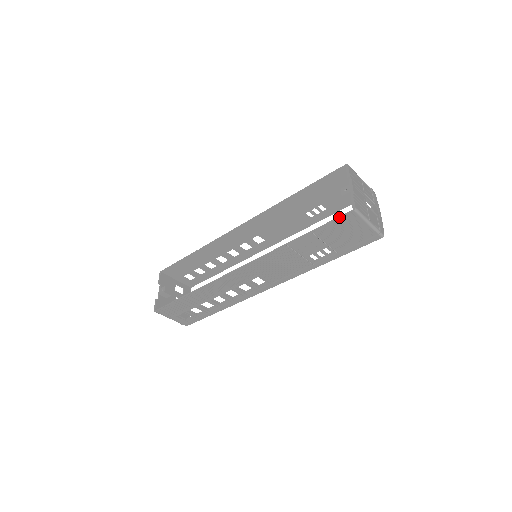
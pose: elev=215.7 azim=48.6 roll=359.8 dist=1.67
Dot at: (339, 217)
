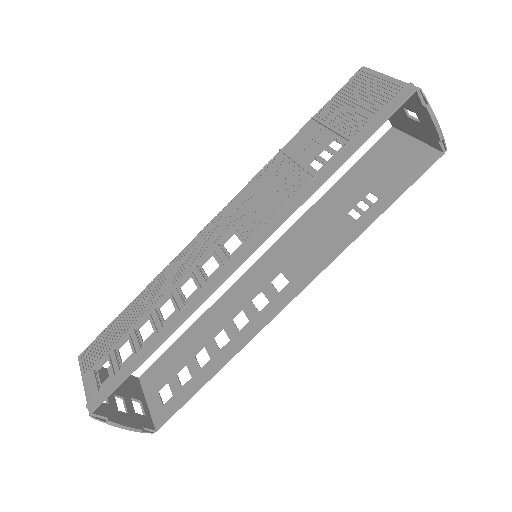
Dot at: (345, 84)
